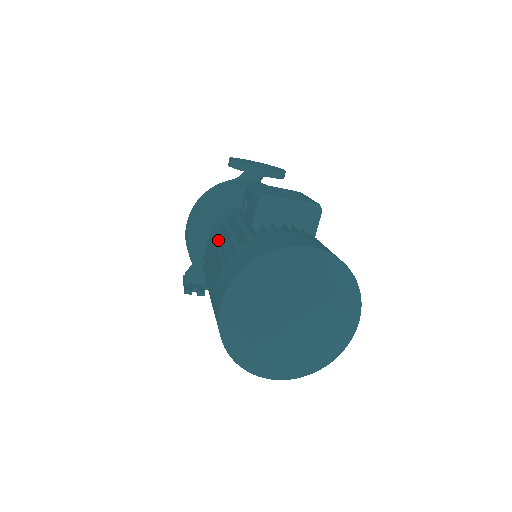
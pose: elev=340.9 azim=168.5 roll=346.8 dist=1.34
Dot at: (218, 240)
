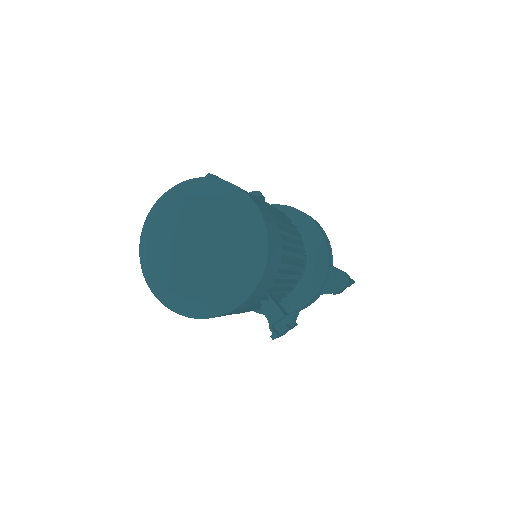
Dot at: occluded
